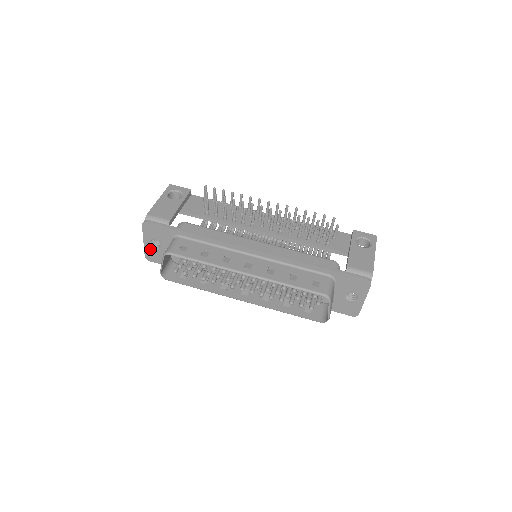
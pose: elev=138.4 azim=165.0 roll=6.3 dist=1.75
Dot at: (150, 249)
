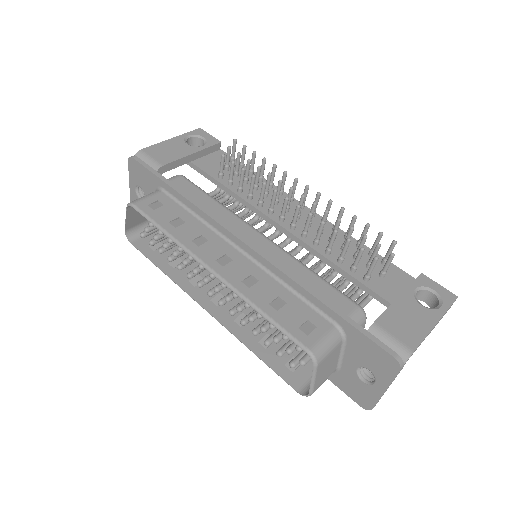
Dot at: (135, 198)
